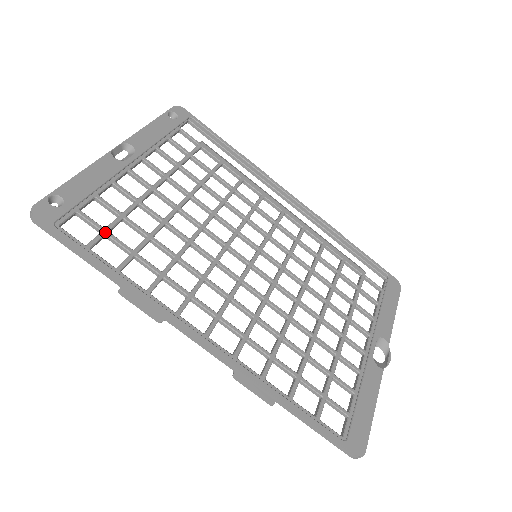
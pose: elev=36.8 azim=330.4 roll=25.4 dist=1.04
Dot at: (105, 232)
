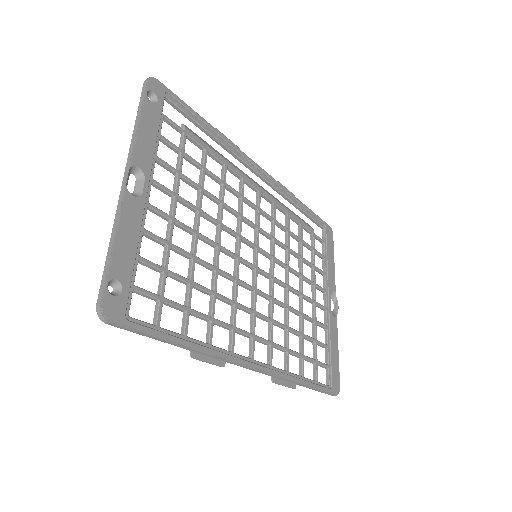
Dot at: (162, 300)
